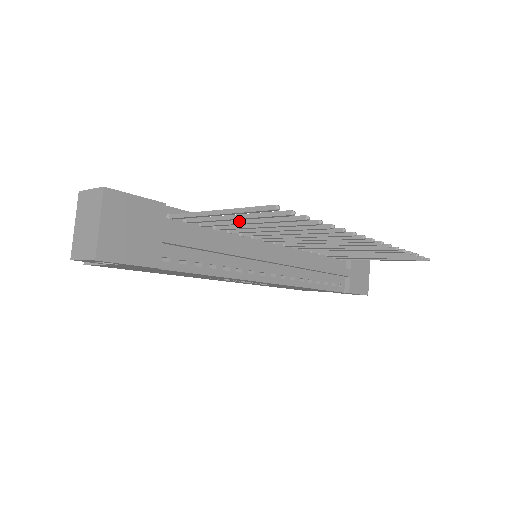
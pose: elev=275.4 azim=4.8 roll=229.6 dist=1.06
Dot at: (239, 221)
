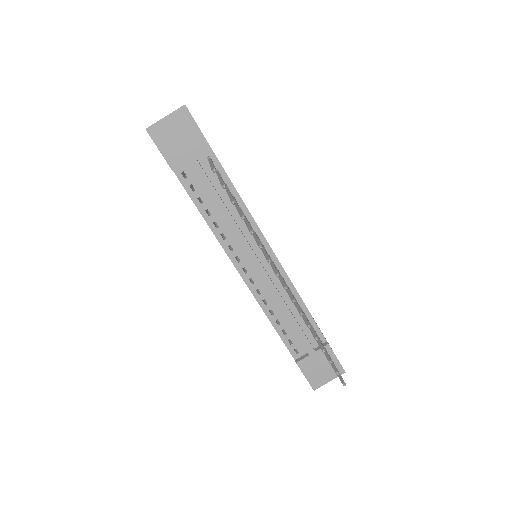
Dot at: (228, 190)
